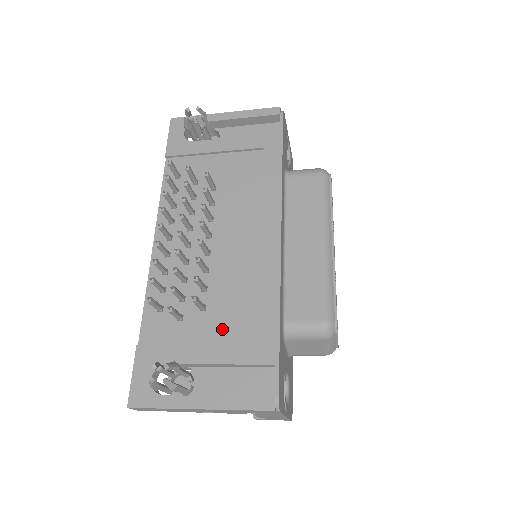
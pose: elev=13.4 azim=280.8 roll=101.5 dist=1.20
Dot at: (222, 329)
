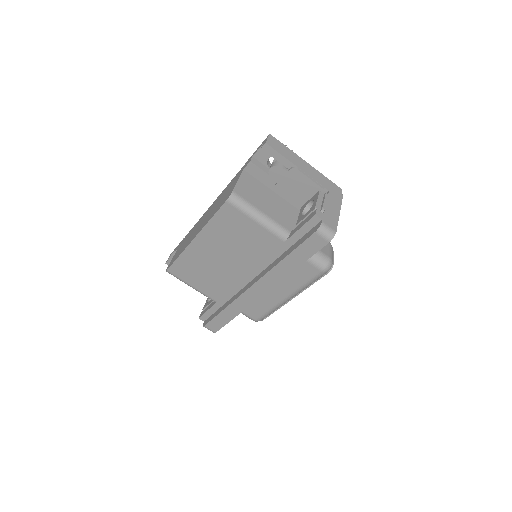
Dot at: occluded
